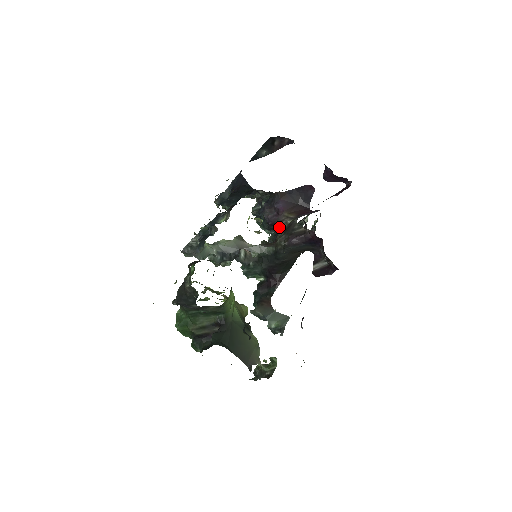
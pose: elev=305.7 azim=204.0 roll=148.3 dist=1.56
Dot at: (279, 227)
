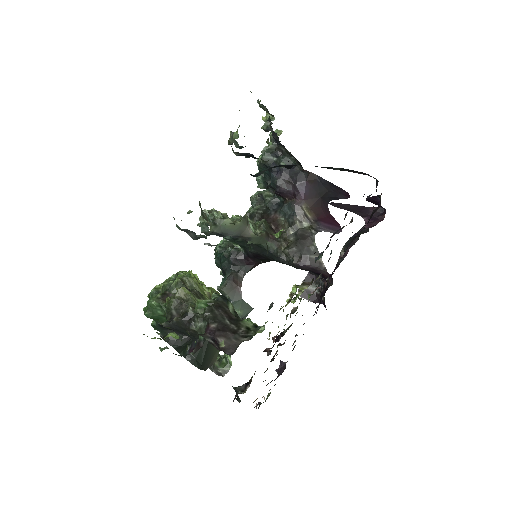
Dot at: (290, 219)
